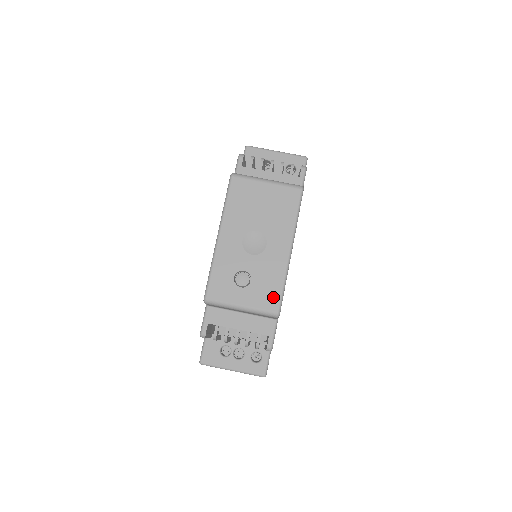
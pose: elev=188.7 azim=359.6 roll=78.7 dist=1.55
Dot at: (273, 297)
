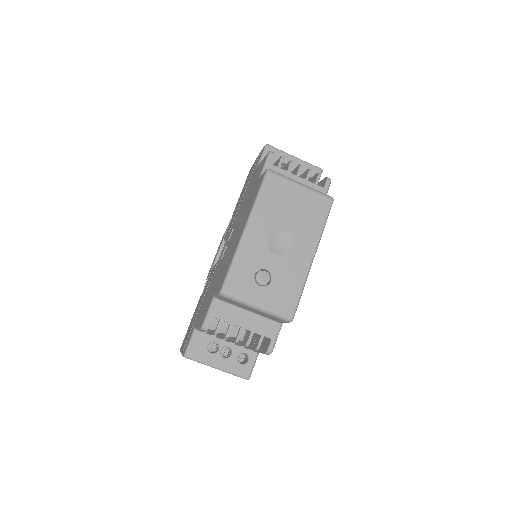
Dot at: (290, 301)
